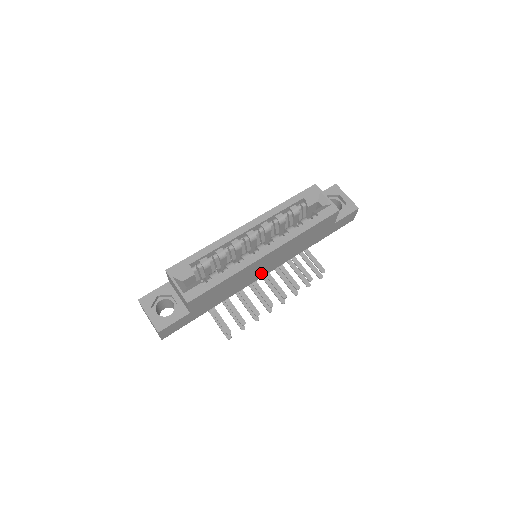
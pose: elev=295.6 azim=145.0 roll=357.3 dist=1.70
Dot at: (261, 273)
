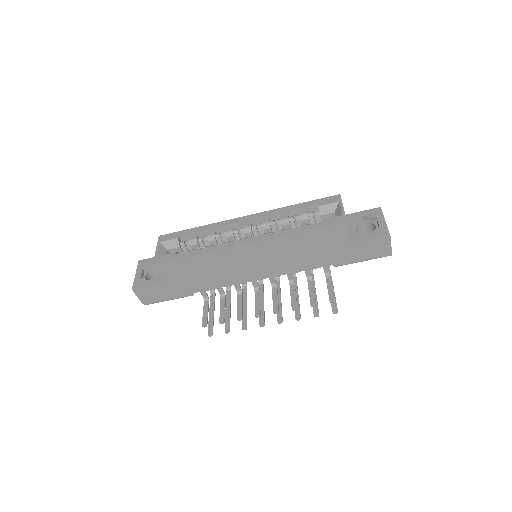
Dot at: (252, 273)
